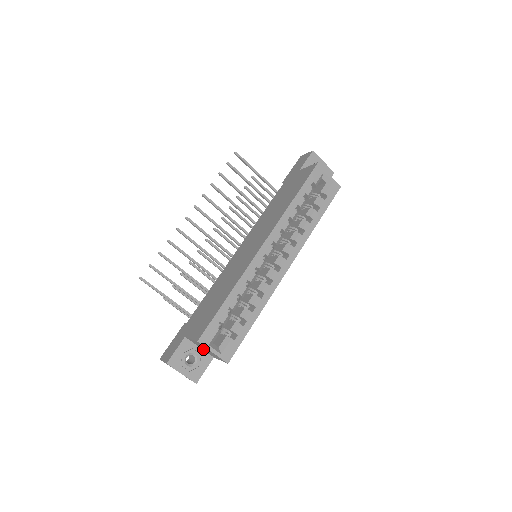
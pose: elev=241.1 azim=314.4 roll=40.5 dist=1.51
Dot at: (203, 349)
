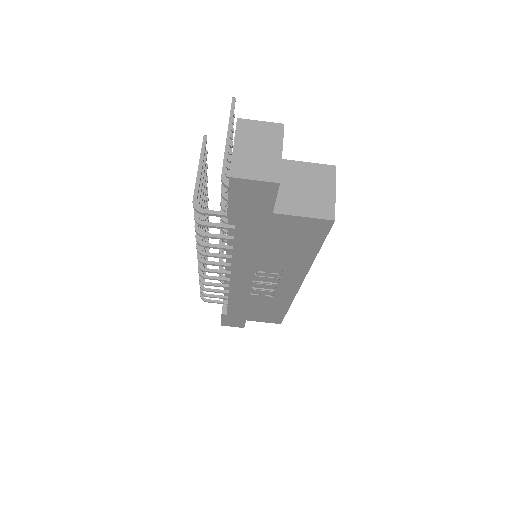
Dot at: (283, 189)
